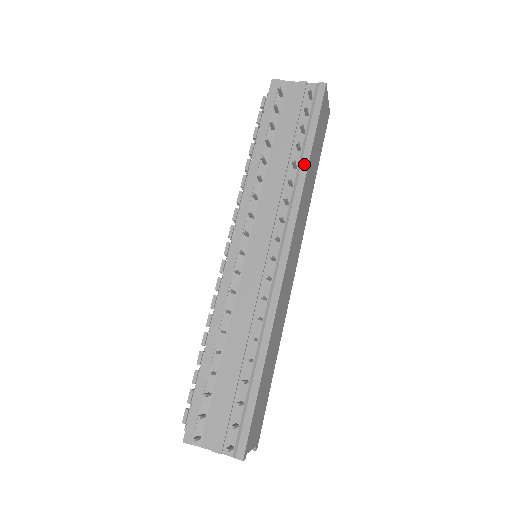
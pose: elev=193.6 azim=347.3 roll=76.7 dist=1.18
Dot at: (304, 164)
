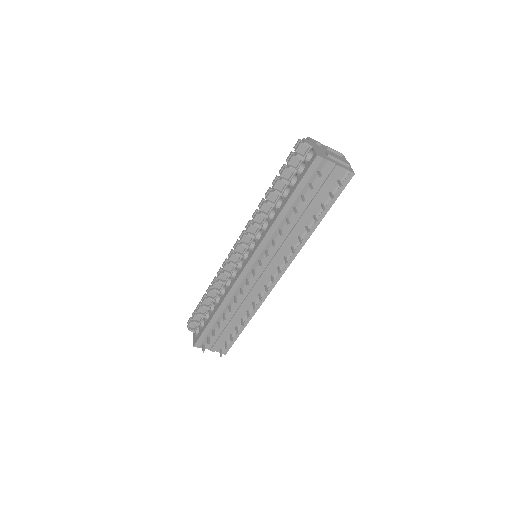
Dot at: (313, 227)
